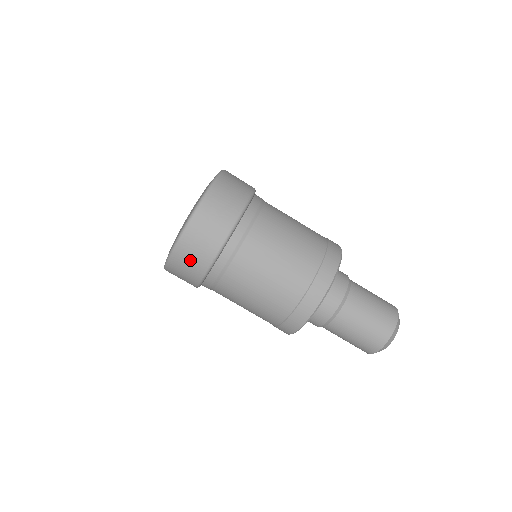
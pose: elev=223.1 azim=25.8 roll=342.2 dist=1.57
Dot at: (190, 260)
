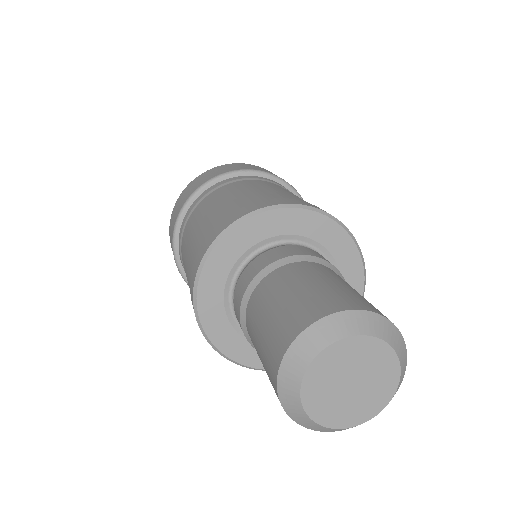
Dot at: (210, 174)
